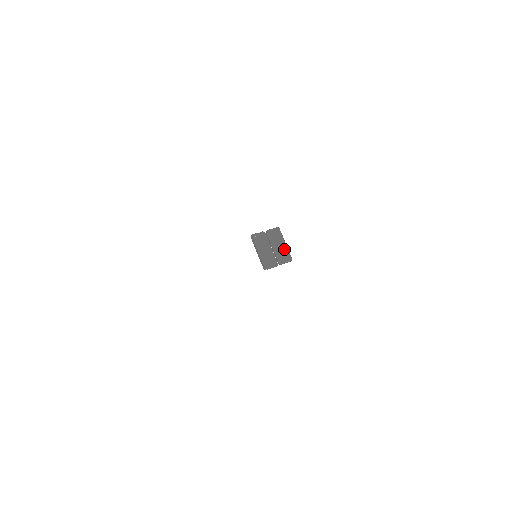
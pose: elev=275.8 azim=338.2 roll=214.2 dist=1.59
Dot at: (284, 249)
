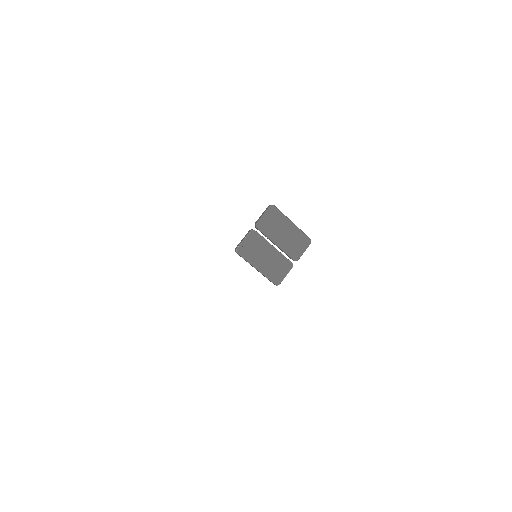
Dot at: (293, 234)
